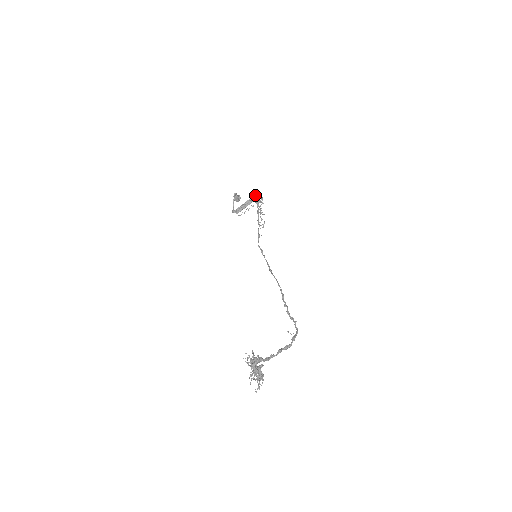
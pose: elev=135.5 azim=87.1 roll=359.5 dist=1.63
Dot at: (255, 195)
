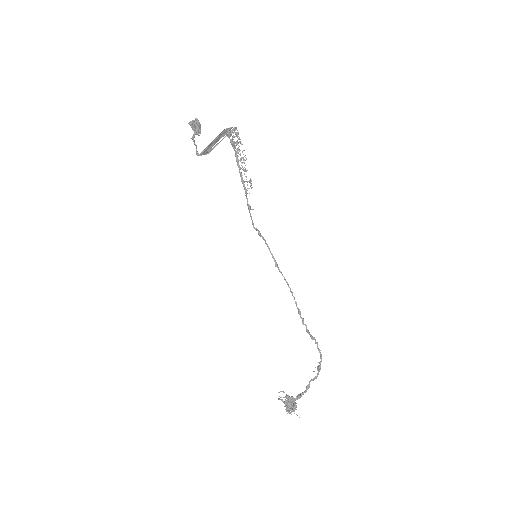
Dot at: occluded
